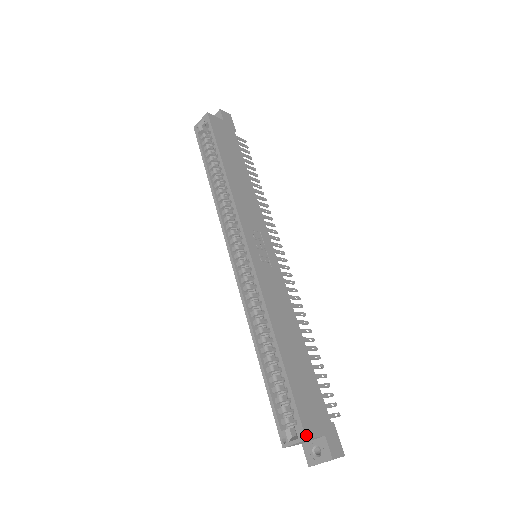
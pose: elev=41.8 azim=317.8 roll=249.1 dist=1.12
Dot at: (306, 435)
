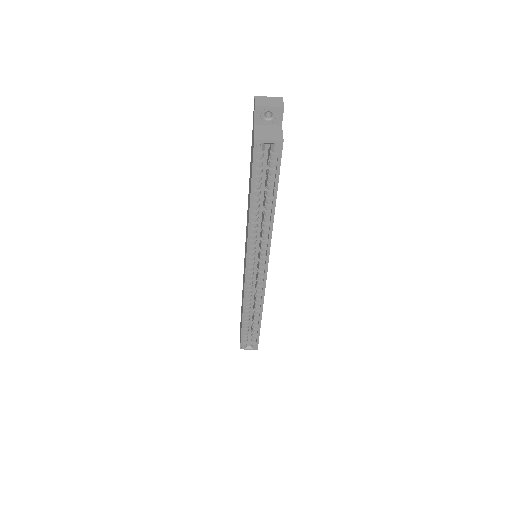
Dot at: occluded
